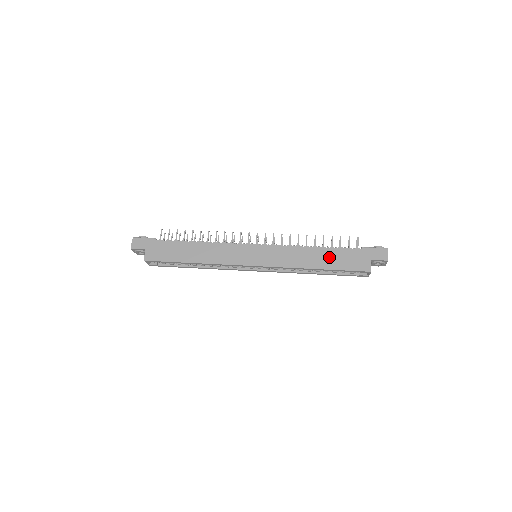
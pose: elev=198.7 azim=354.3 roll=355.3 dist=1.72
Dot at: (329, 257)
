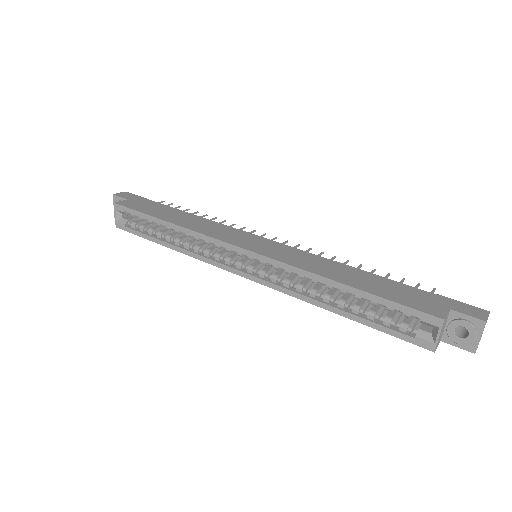
Dot at: (371, 281)
